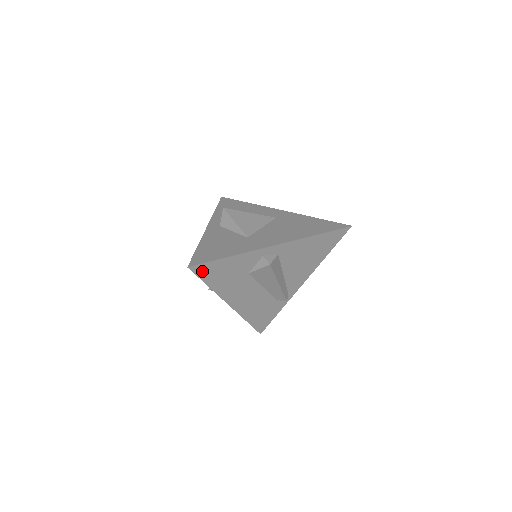
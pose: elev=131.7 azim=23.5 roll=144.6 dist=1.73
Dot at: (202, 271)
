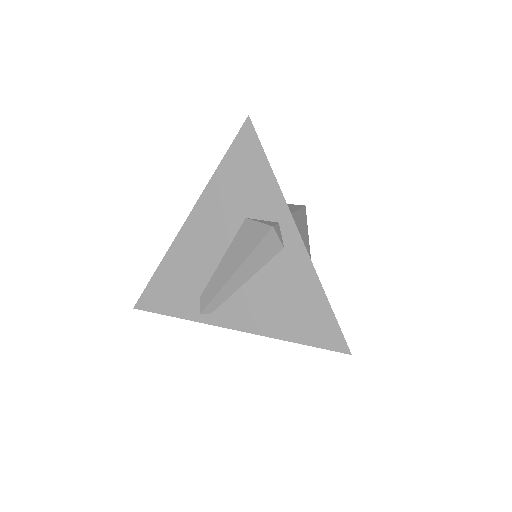
Dot at: (244, 141)
